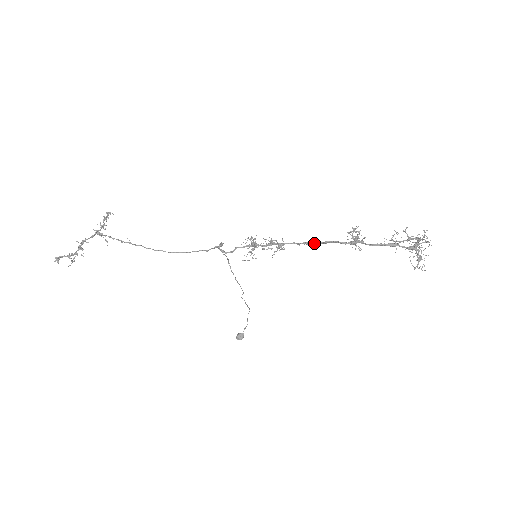
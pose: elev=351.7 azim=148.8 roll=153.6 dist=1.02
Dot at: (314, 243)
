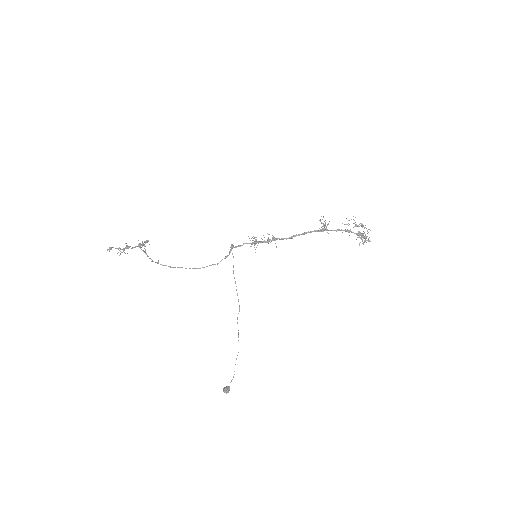
Dot at: (297, 235)
